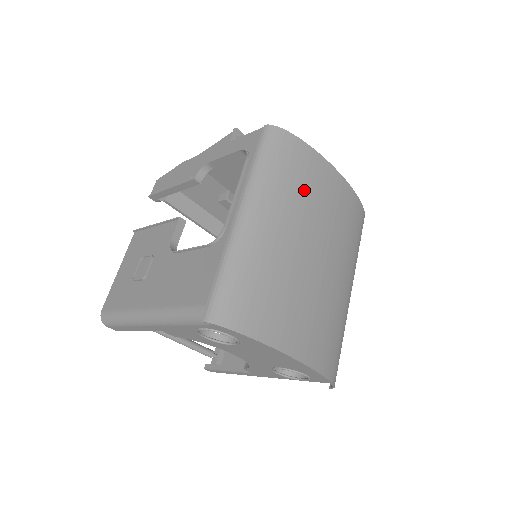
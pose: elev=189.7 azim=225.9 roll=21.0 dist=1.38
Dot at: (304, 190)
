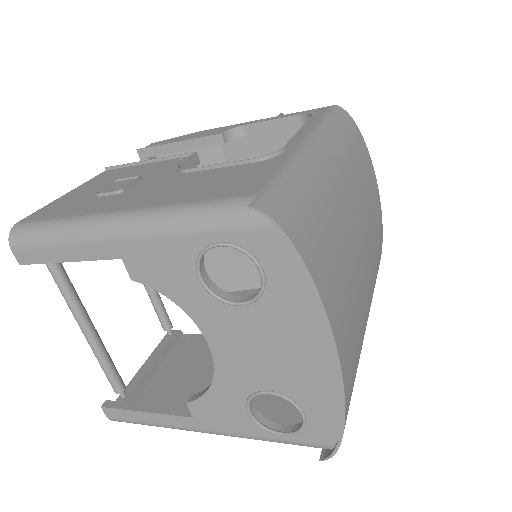
Dot at: (362, 179)
